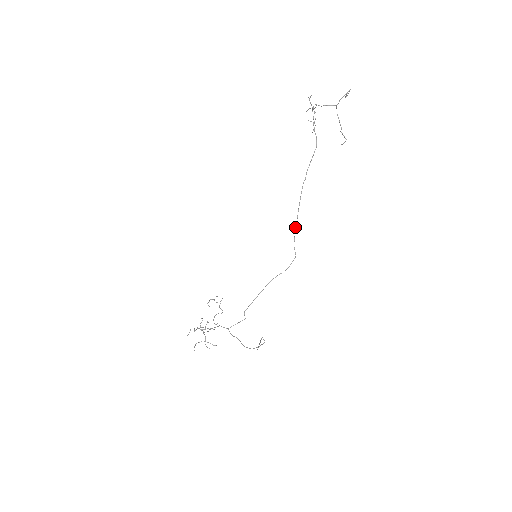
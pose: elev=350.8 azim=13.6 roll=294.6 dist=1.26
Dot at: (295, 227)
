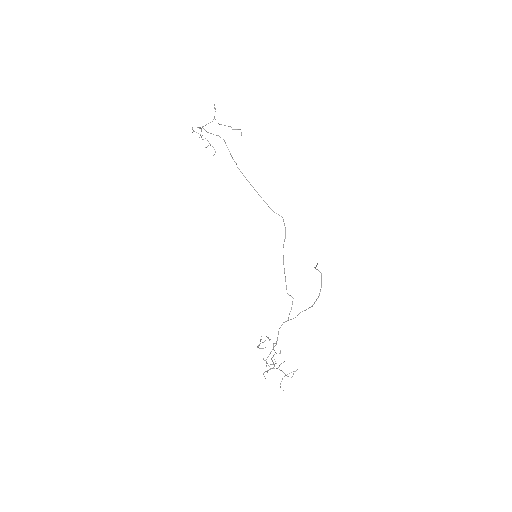
Dot at: occluded
